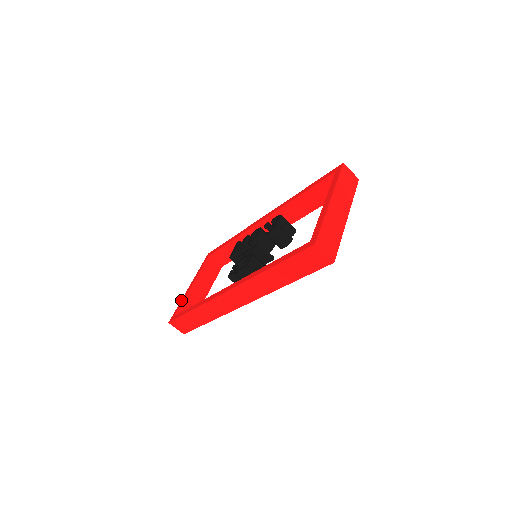
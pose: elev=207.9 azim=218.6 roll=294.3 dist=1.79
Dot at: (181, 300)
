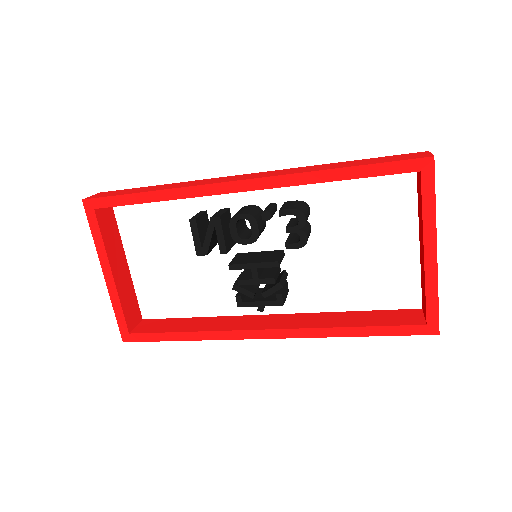
Dot at: (113, 305)
